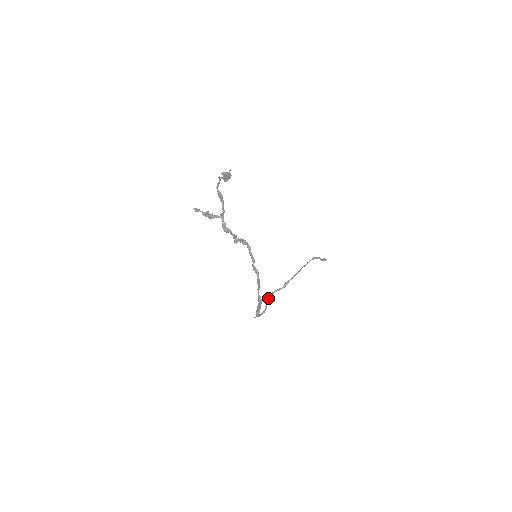
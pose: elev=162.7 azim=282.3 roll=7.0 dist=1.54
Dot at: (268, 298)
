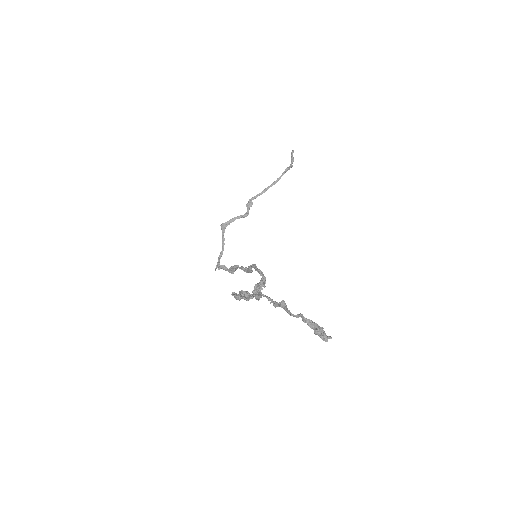
Dot at: (226, 226)
